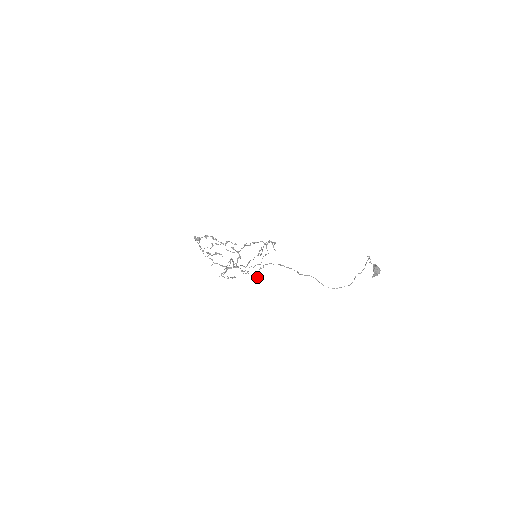
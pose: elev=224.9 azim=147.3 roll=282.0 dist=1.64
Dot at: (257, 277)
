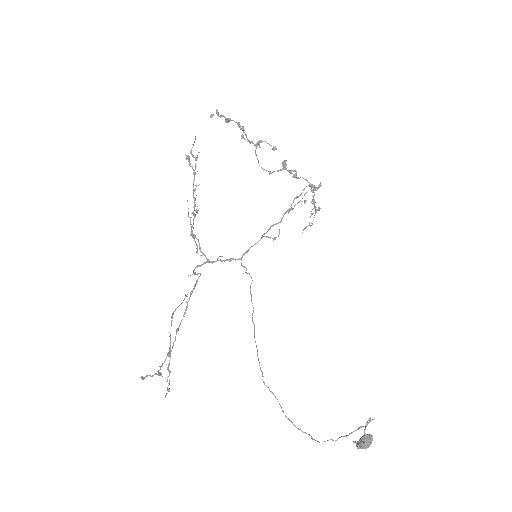
Dot at: (290, 210)
